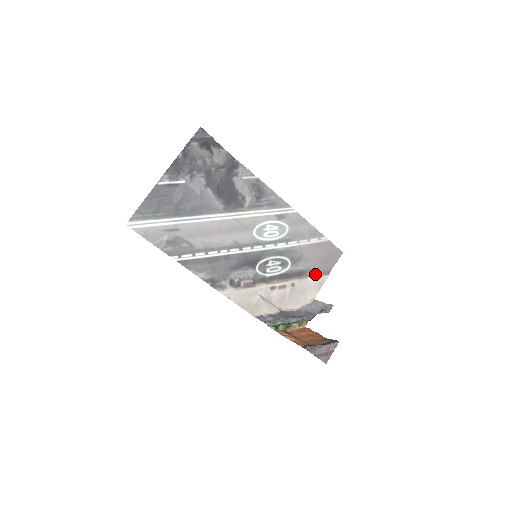
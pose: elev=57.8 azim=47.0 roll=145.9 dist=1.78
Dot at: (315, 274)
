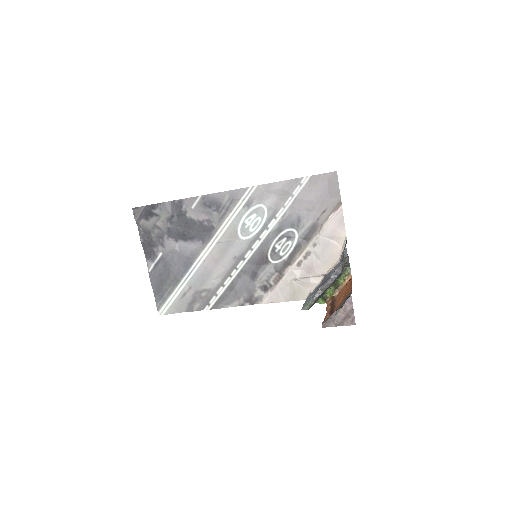
Dot at: (327, 216)
